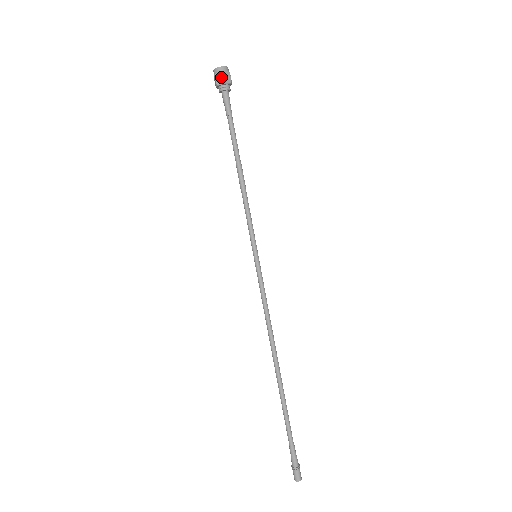
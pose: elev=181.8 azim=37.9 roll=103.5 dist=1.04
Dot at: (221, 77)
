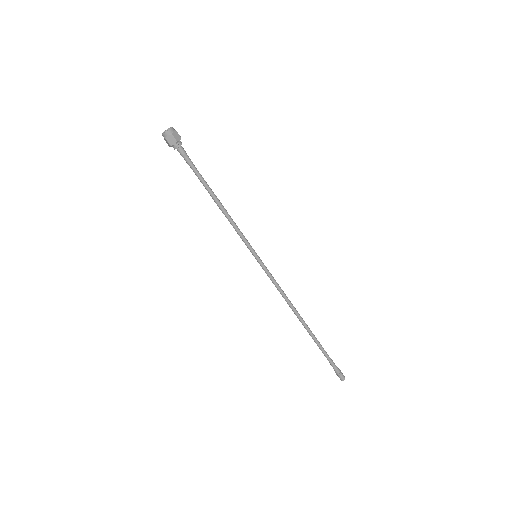
Dot at: (167, 142)
